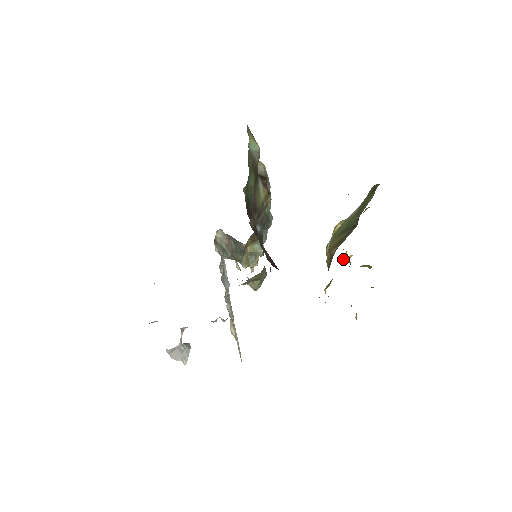
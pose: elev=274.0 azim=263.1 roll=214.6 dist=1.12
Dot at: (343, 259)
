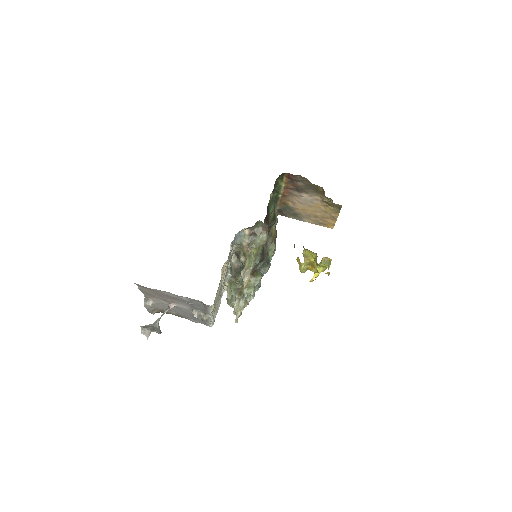
Dot at: (312, 279)
